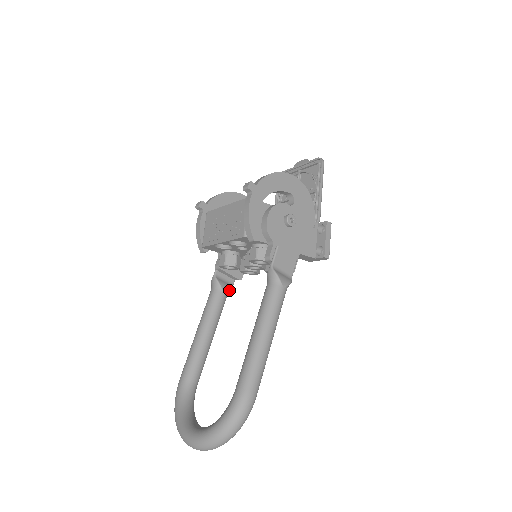
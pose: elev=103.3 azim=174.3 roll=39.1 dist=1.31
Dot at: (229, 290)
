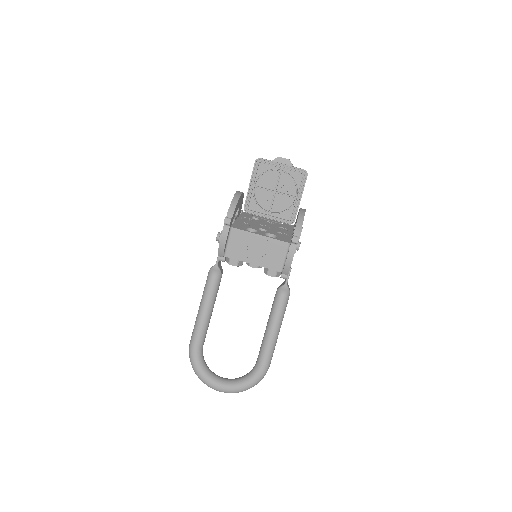
Dot at: (222, 272)
